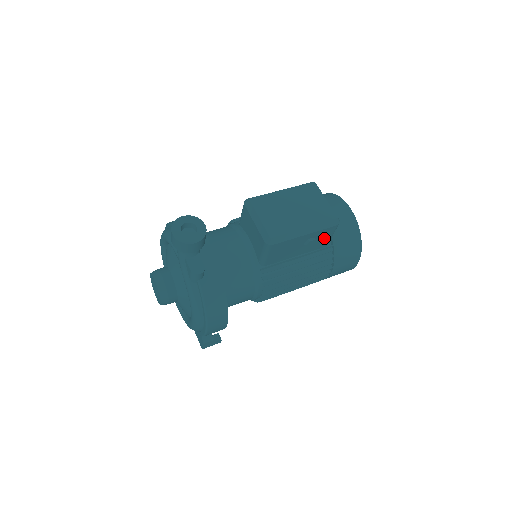
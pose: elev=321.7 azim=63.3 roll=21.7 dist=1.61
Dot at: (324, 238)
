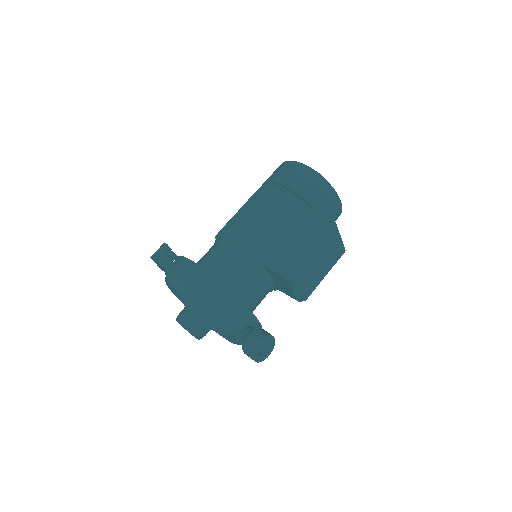
Dot at: occluded
